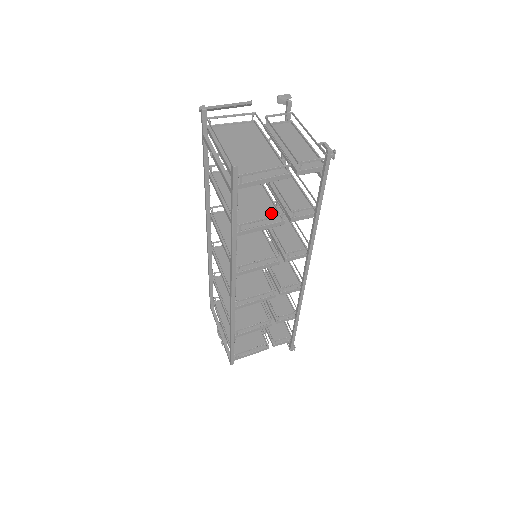
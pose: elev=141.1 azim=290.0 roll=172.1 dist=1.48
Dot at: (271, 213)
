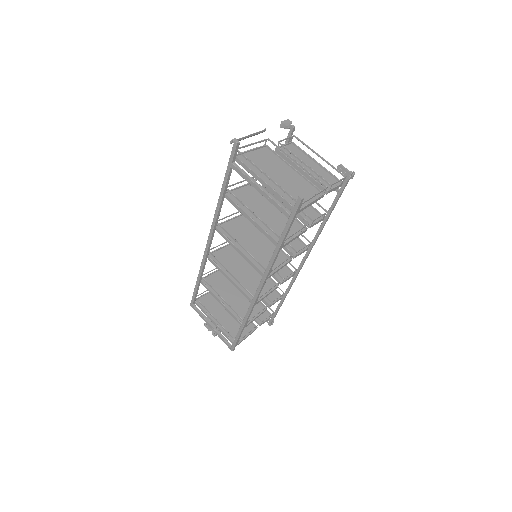
Dot at: (293, 223)
